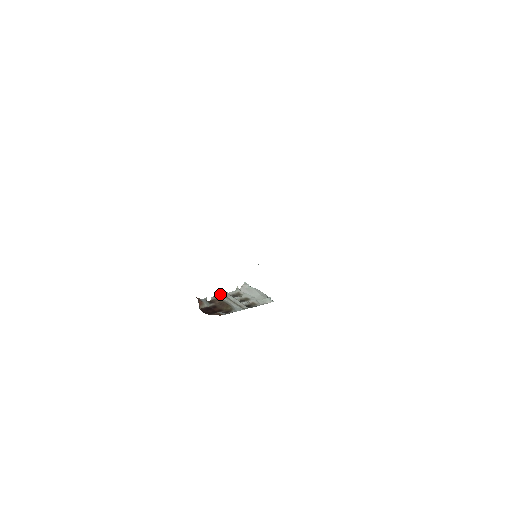
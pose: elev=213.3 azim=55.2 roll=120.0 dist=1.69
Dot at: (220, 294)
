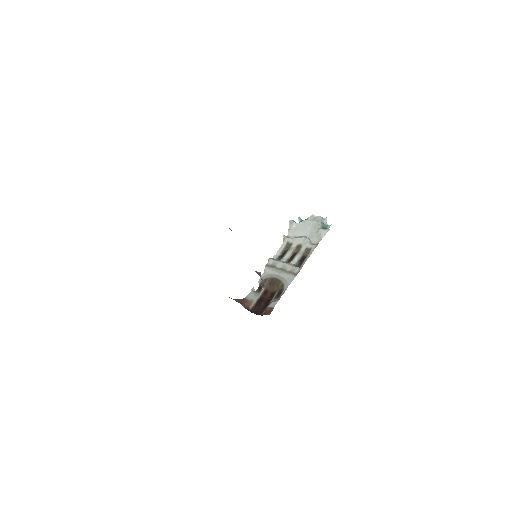
Dot at: (266, 268)
